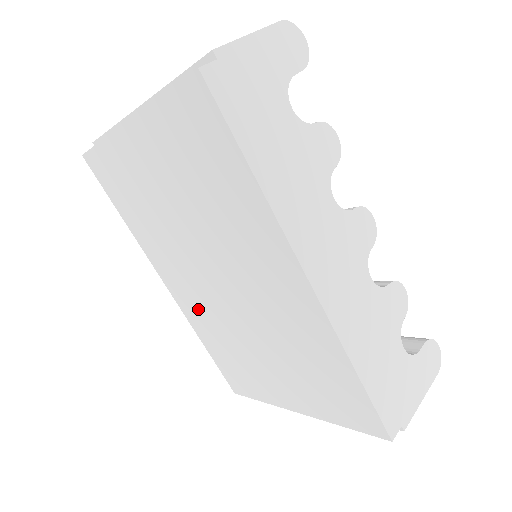
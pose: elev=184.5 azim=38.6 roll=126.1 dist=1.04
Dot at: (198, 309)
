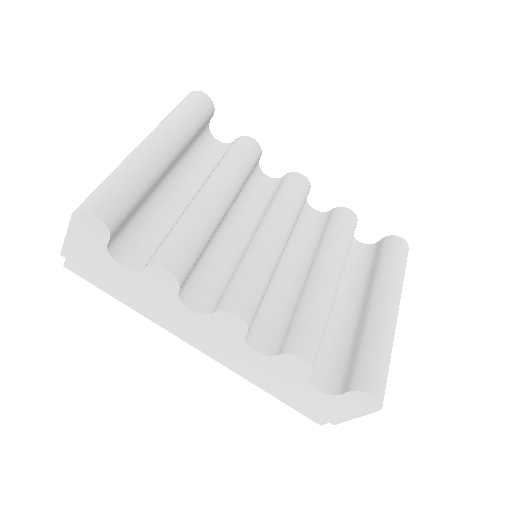
Dot at: occluded
